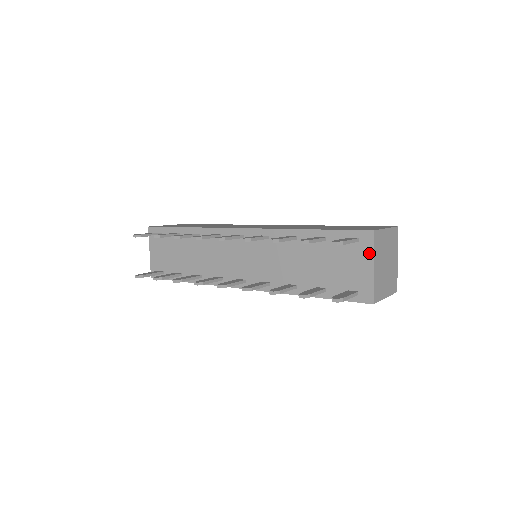
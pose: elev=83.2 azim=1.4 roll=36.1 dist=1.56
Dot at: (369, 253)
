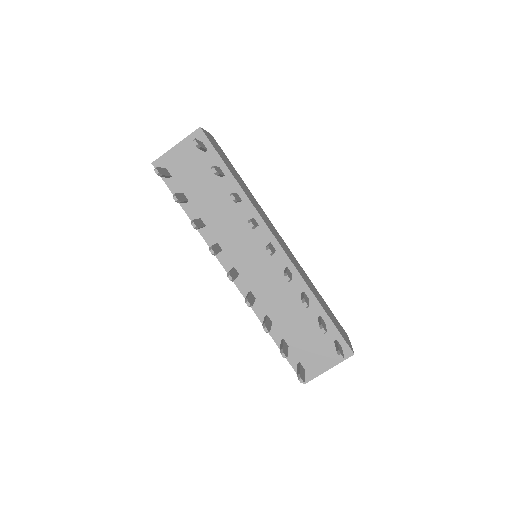
Dot at: (337, 361)
